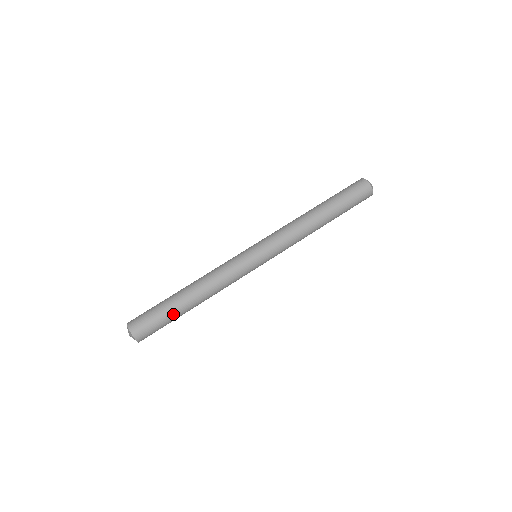
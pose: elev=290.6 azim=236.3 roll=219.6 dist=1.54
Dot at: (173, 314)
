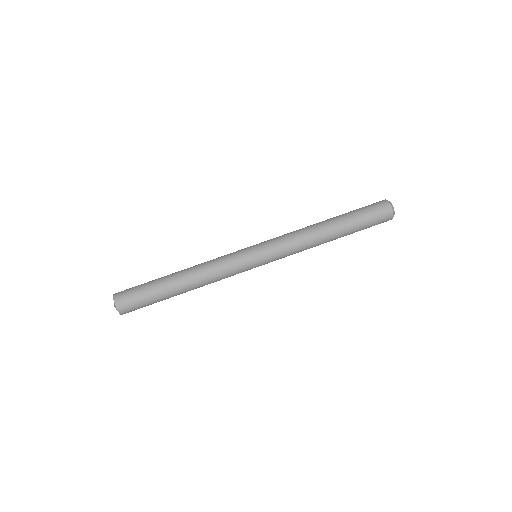
Dot at: (160, 296)
